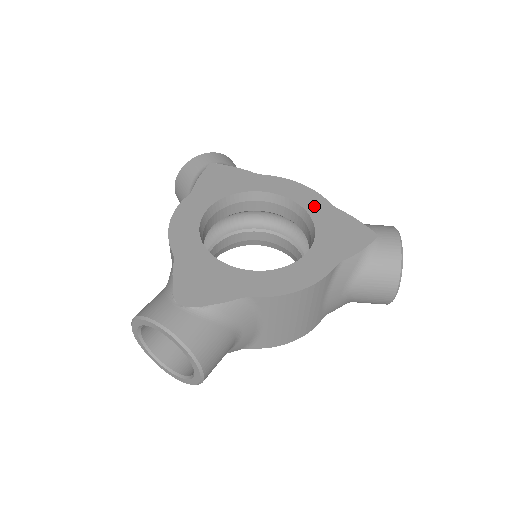
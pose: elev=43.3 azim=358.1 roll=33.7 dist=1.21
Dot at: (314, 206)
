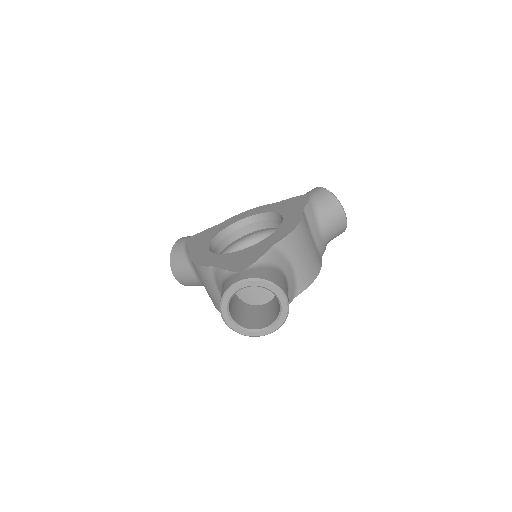
Dot at: (265, 209)
